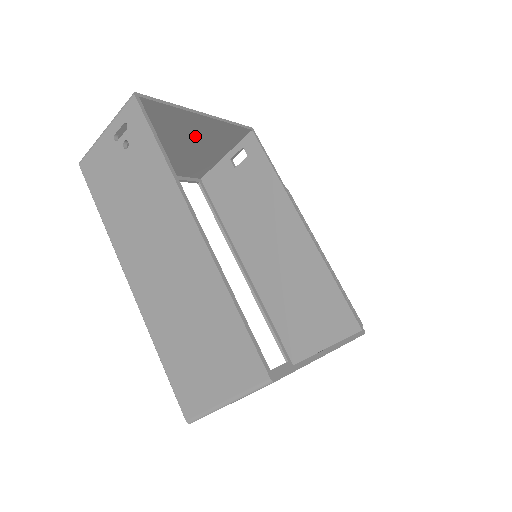
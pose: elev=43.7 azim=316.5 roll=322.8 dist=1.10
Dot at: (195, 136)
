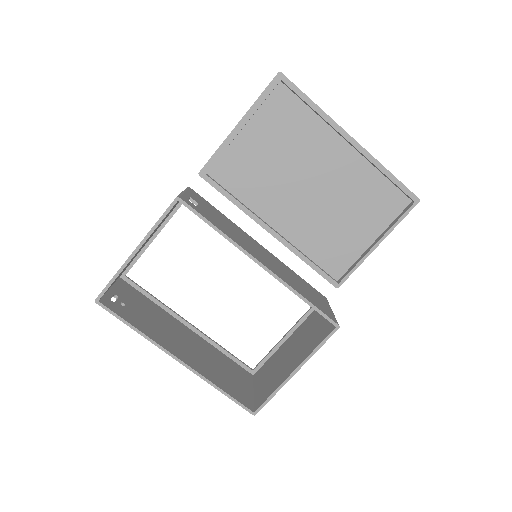
Dot at: occluded
